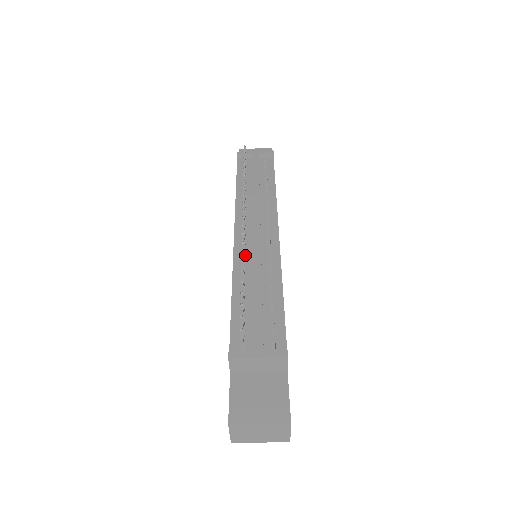
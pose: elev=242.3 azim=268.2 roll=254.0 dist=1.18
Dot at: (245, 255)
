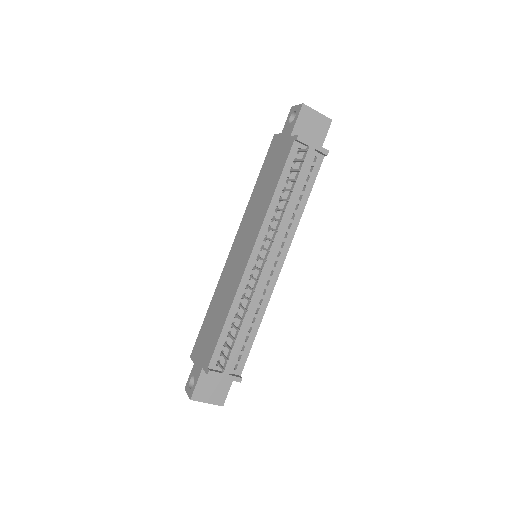
Dot at: (250, 282)
